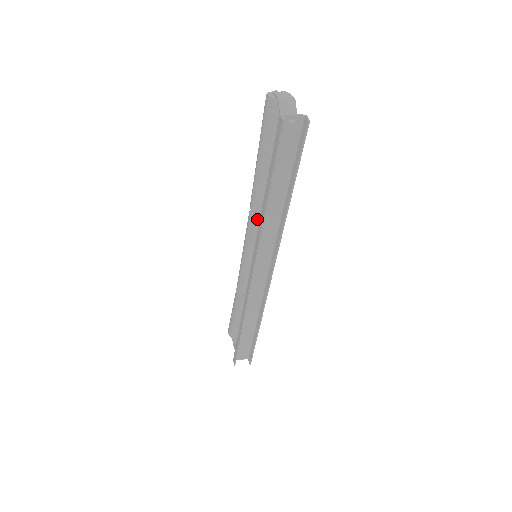
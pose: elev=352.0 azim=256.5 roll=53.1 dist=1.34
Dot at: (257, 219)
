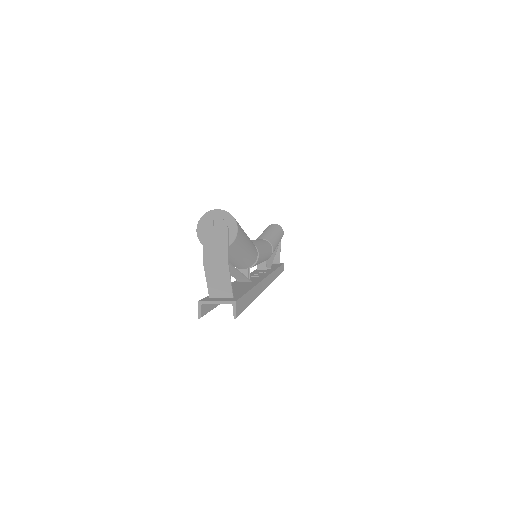
Dot at: occluded
